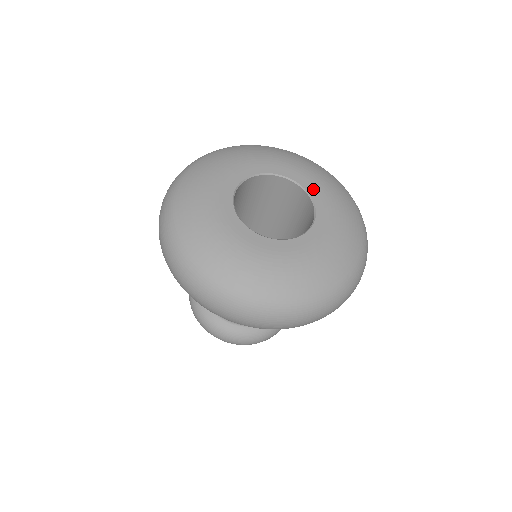
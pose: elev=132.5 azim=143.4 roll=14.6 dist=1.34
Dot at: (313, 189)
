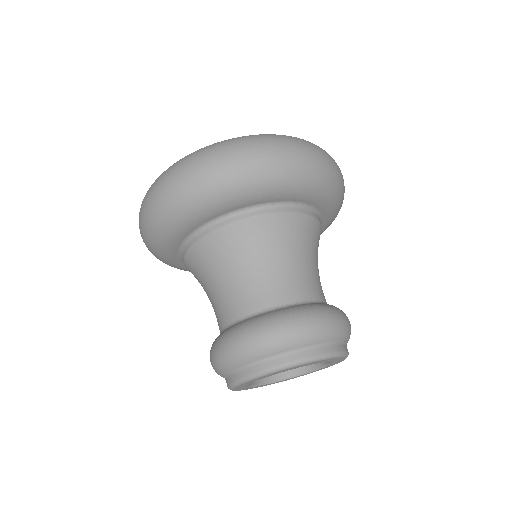
Dot at: occluded
